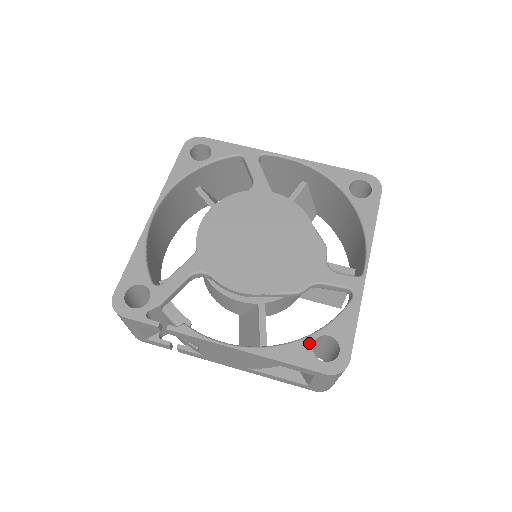
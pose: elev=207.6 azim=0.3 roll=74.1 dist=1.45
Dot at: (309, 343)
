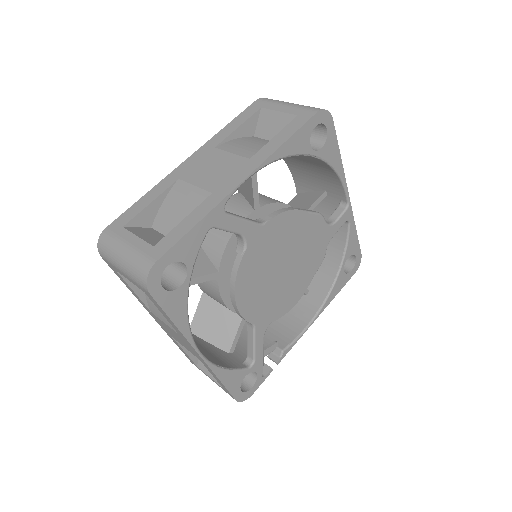
Dot at: (342, 273)
